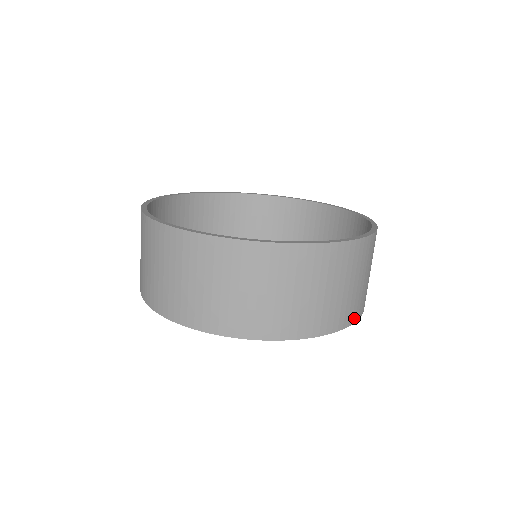
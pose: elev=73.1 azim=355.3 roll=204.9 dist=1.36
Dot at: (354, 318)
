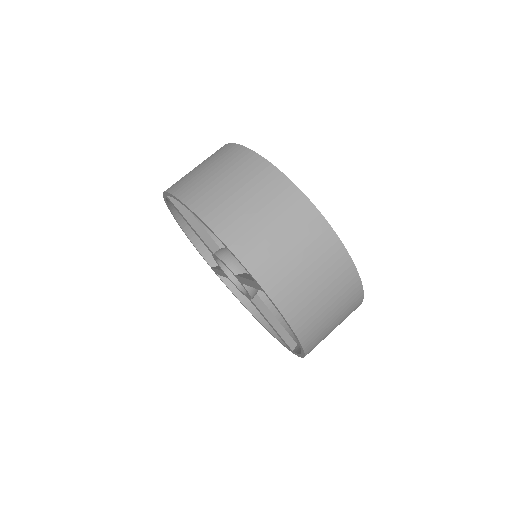
Dot at: (248, 261)
